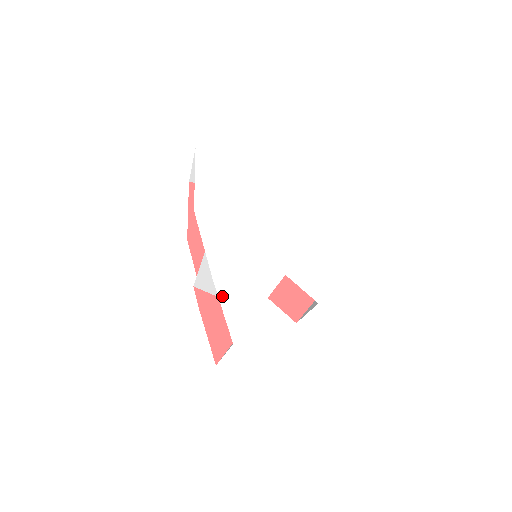
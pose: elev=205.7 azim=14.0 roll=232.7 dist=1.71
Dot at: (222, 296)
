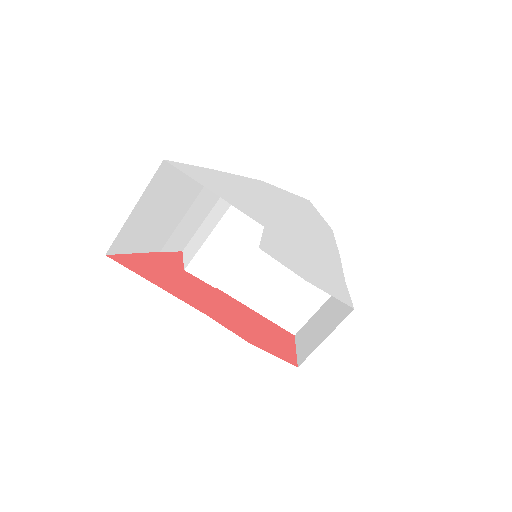
Dot at: (205, 170)
